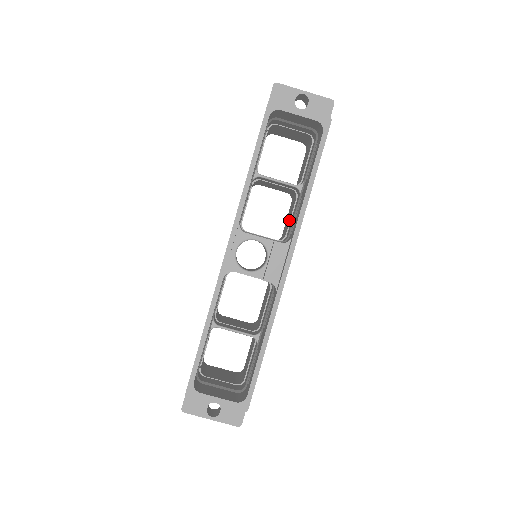
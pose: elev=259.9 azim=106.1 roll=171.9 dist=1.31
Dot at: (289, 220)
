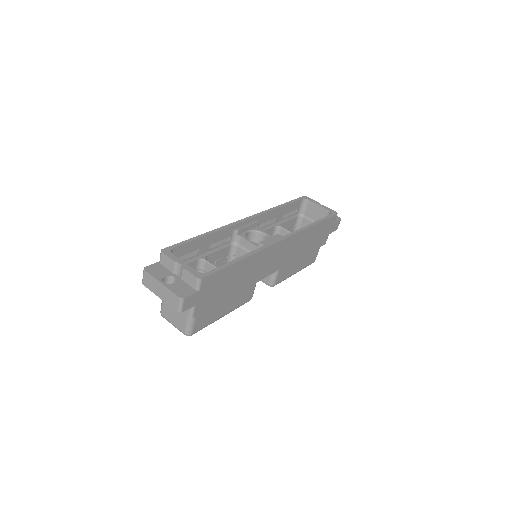
Dot at: occluded
